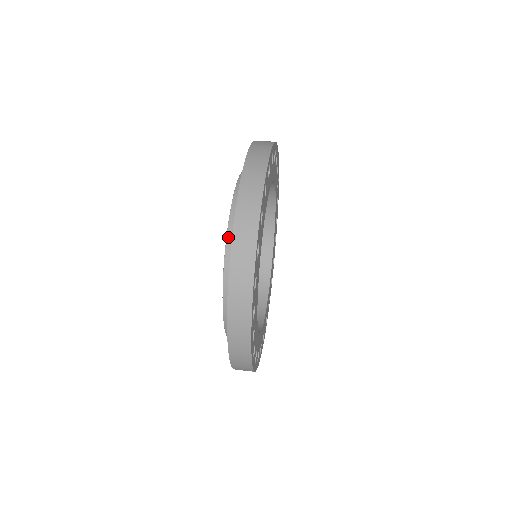
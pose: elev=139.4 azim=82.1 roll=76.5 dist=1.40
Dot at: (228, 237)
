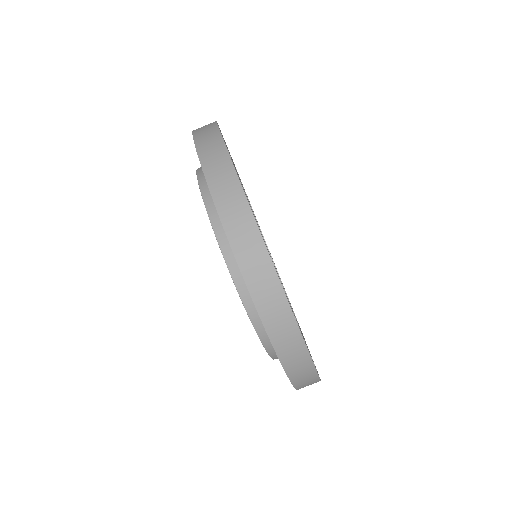
Dot at: (268, 351)
